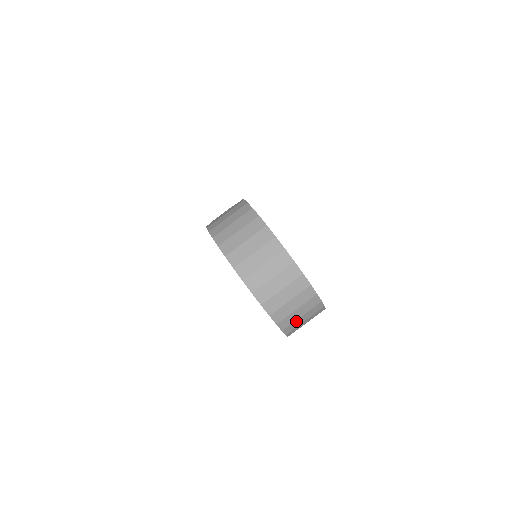
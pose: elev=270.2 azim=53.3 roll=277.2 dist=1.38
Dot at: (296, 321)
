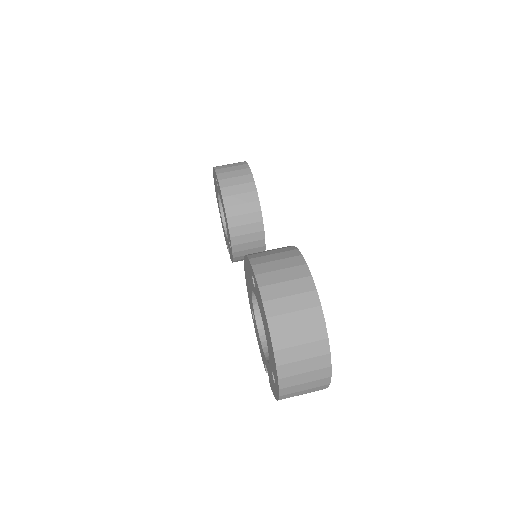
Dot at: occluded
